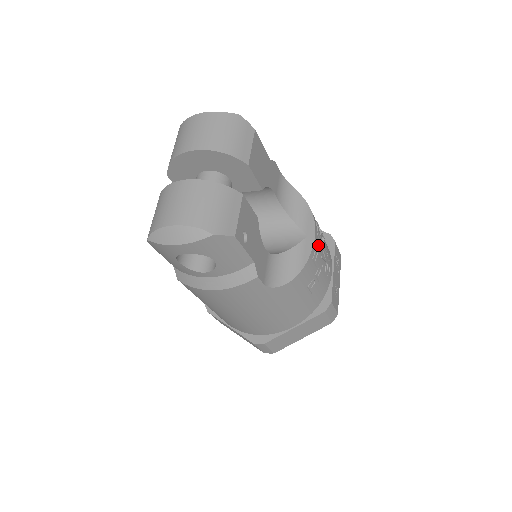
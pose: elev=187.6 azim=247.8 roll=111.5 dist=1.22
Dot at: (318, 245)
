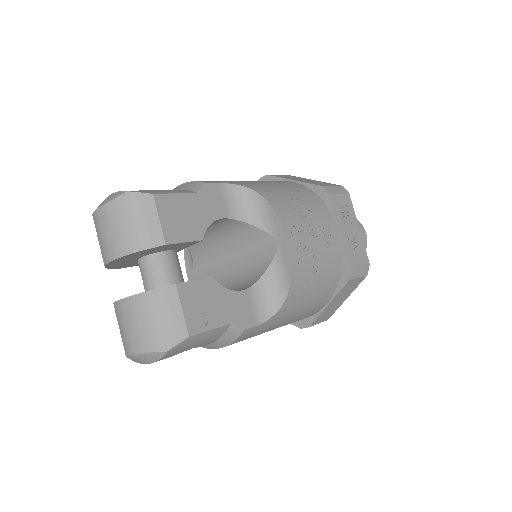
Dot at: (297, 242)
